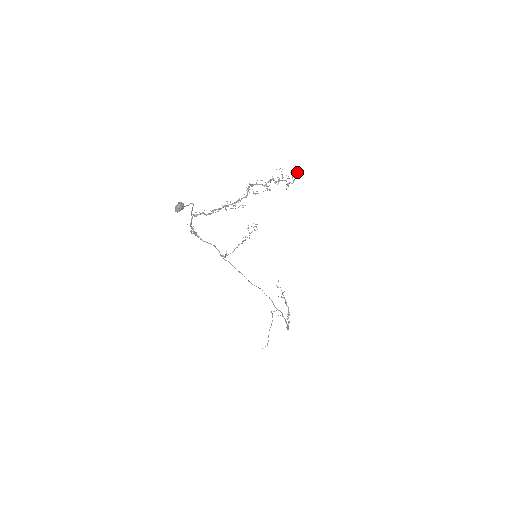
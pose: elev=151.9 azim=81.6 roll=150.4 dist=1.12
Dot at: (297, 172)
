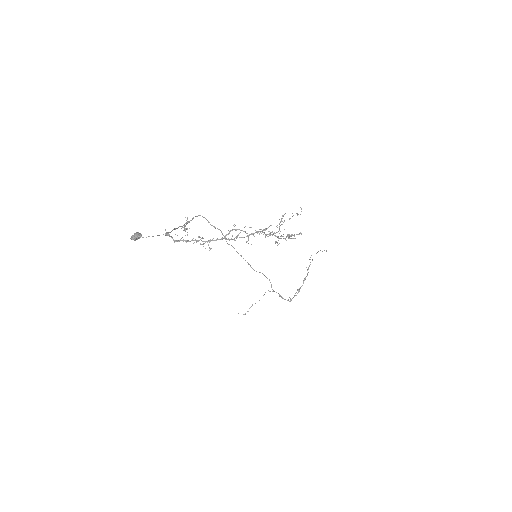
Dot at: occluded
